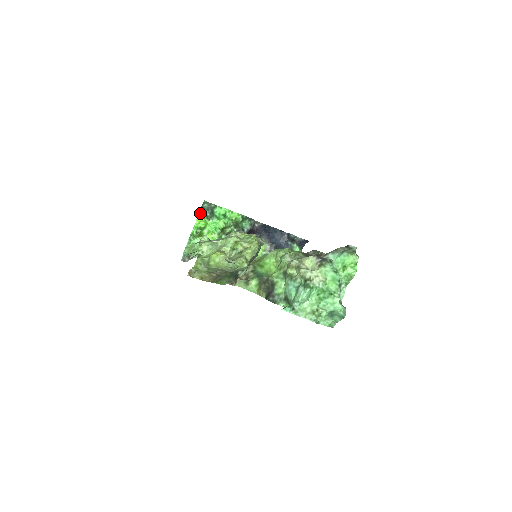
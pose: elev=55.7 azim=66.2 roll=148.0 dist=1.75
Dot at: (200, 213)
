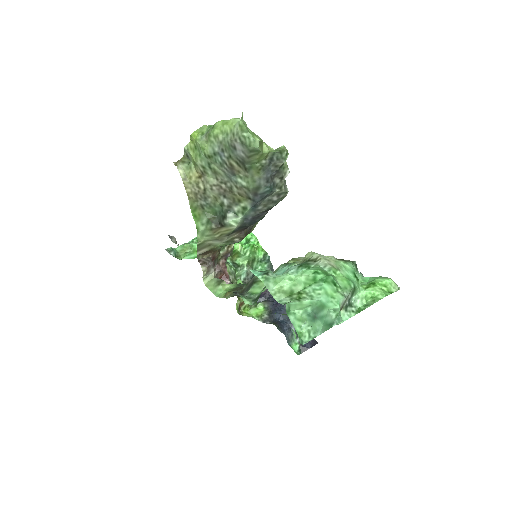
Dot at: occluded
